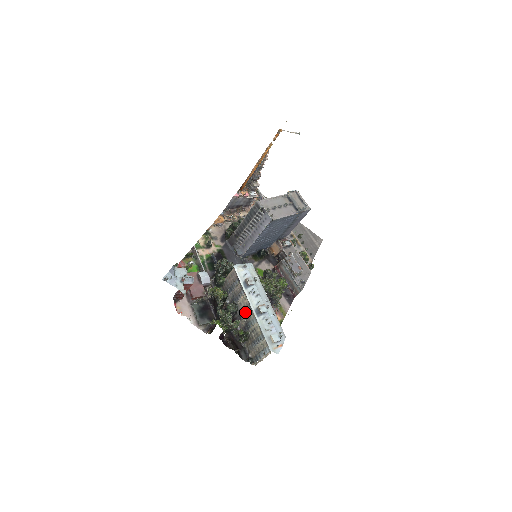
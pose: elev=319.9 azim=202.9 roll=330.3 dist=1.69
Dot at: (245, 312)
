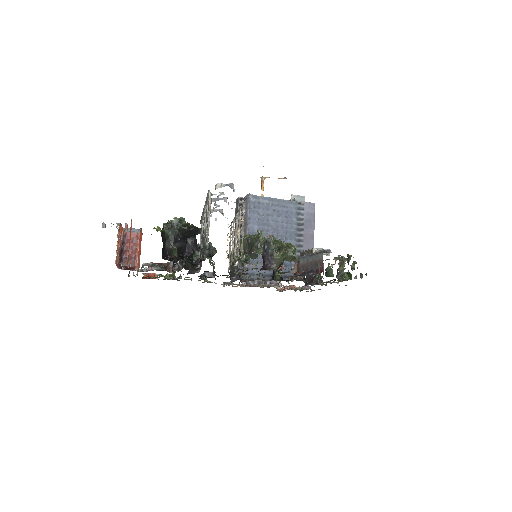
Dot at: occluded
